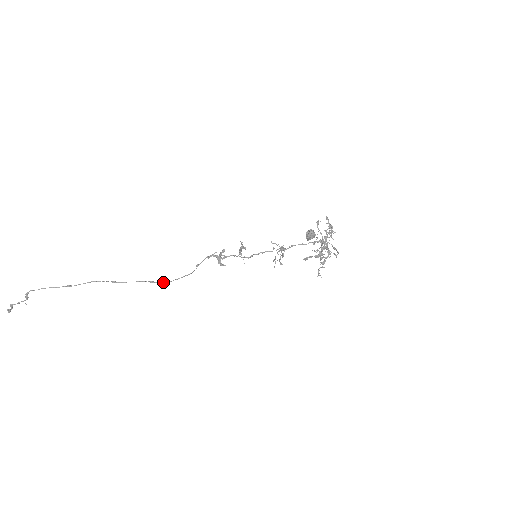
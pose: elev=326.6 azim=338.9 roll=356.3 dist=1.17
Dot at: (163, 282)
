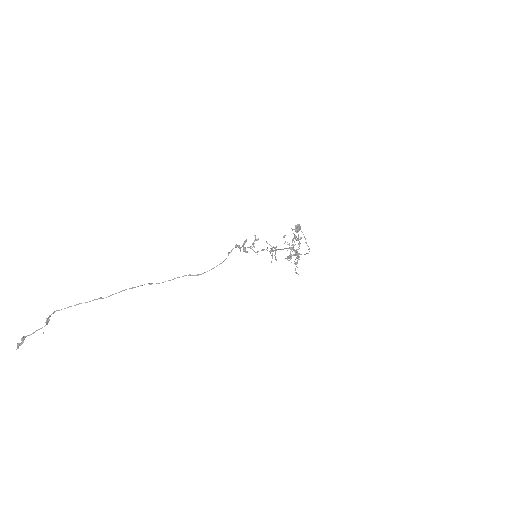
Dot at: (200, 274)
